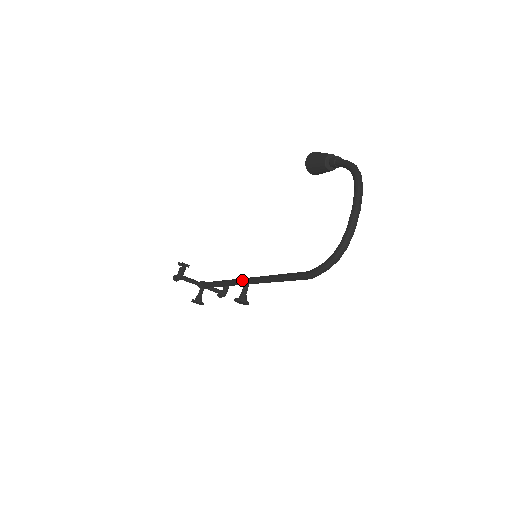
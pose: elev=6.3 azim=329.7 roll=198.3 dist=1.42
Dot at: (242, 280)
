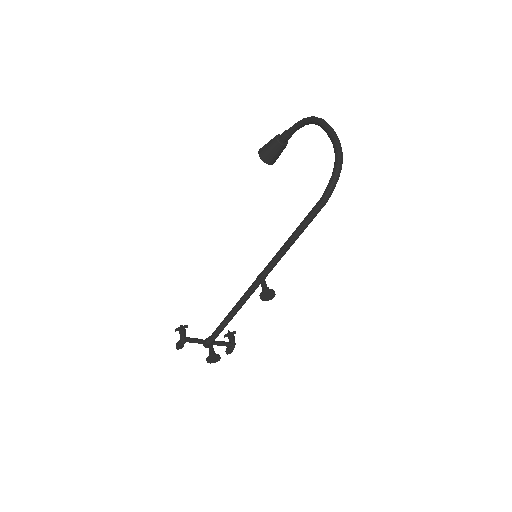
Dot at: (256, 280)
